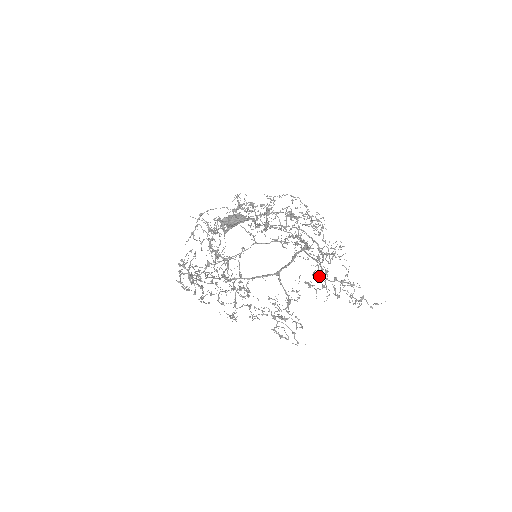
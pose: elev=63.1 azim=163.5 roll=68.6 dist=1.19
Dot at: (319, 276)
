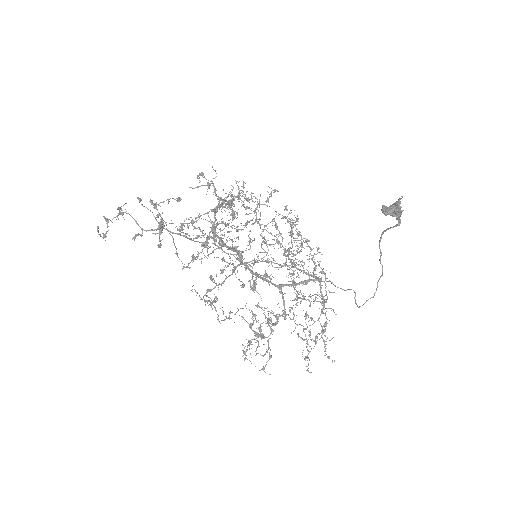
Dot at: occluded
